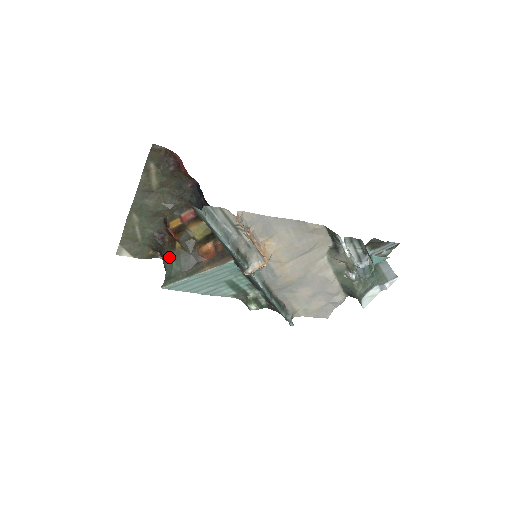
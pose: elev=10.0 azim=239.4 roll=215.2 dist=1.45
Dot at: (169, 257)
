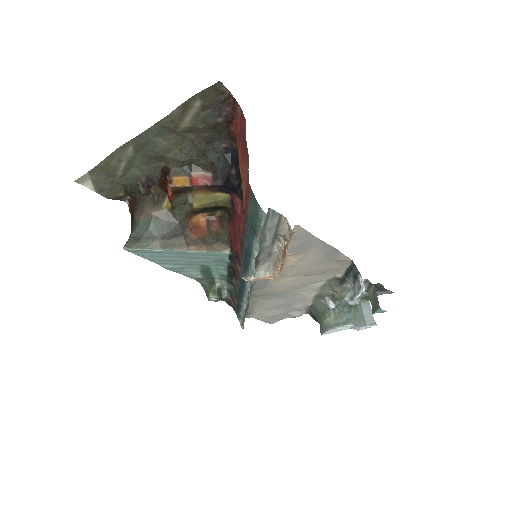
Dot at: (148, 214)
